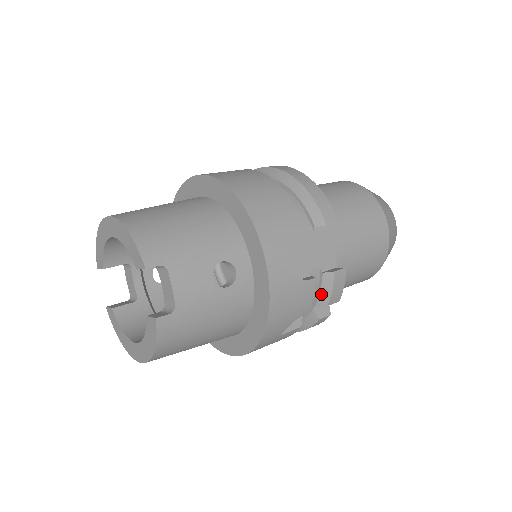
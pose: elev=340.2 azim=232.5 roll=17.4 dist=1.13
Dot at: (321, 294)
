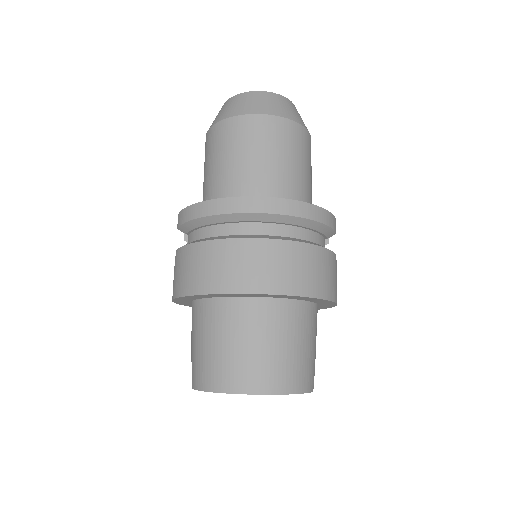
Dot at: occluded
